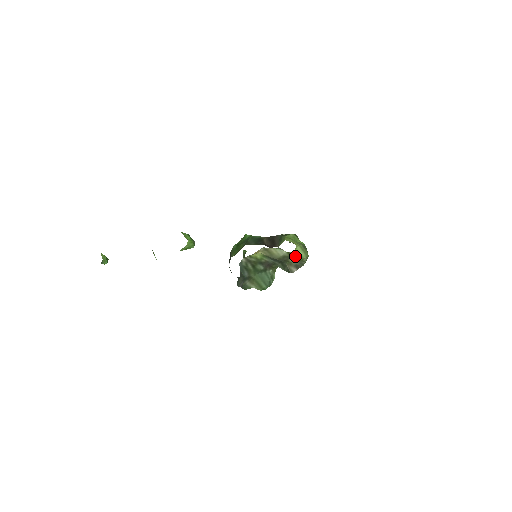
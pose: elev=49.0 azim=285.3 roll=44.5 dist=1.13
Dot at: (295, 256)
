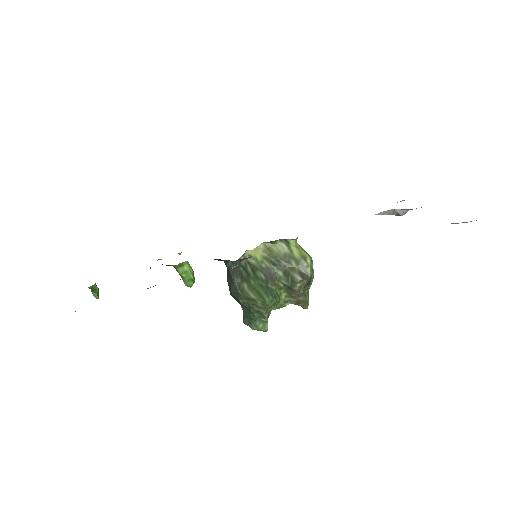
Dot at: (297, 252)
